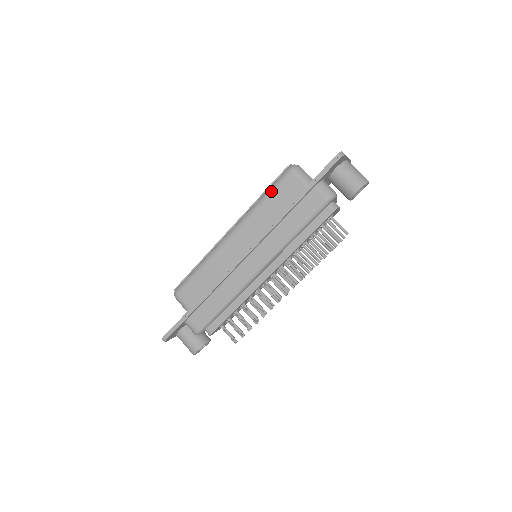
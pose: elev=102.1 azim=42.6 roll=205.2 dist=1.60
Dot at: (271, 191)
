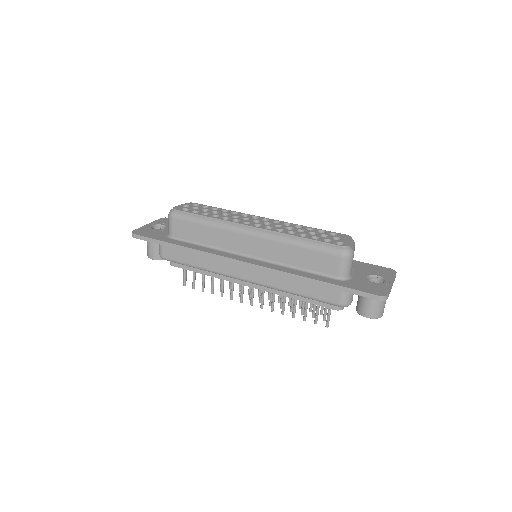
Dot at: (313, 247)
